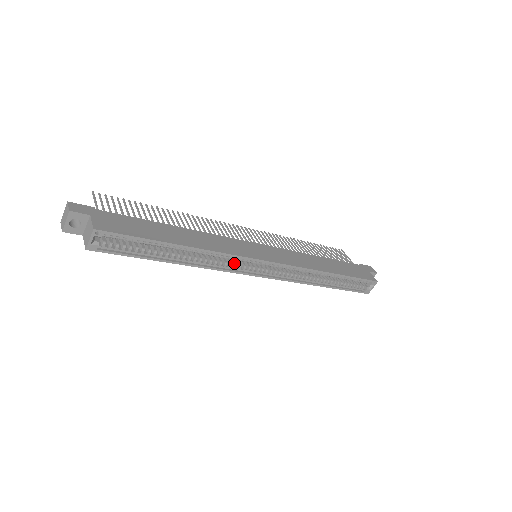
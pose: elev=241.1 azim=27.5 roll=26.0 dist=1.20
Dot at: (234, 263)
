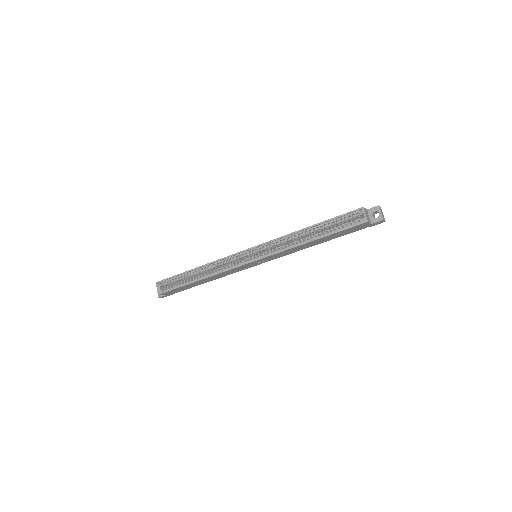
Dot at: (233, 264)
